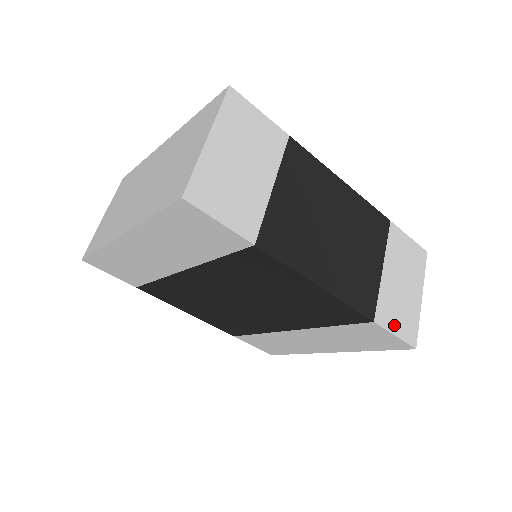
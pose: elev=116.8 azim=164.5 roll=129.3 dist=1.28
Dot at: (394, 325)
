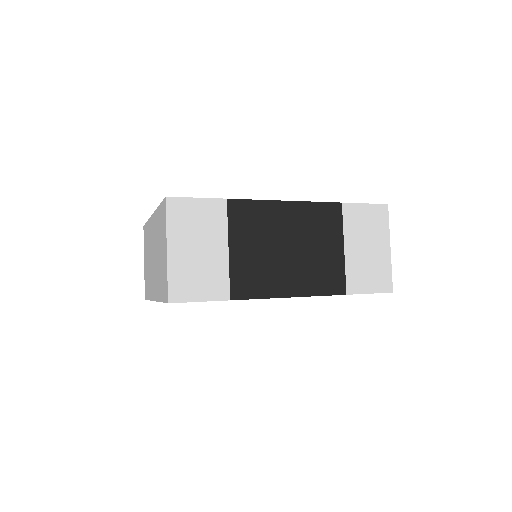
Dot at: (367, 286)
